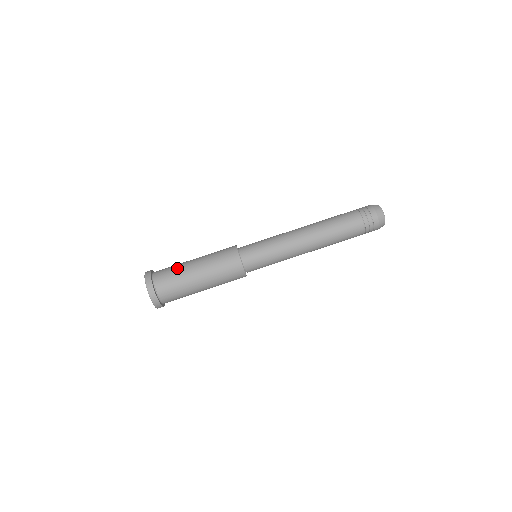
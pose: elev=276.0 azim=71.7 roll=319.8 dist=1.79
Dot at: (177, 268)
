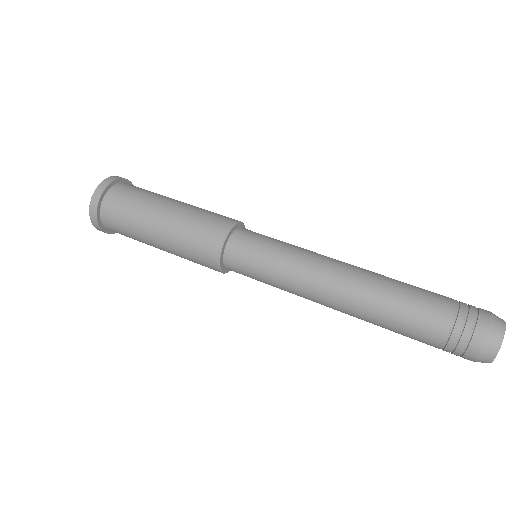
Dot at: (150, 193)
